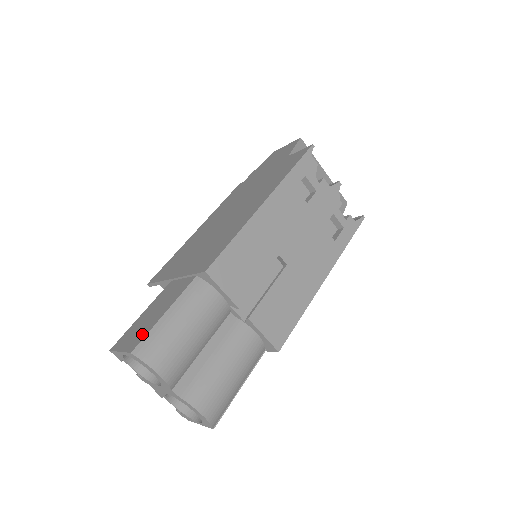
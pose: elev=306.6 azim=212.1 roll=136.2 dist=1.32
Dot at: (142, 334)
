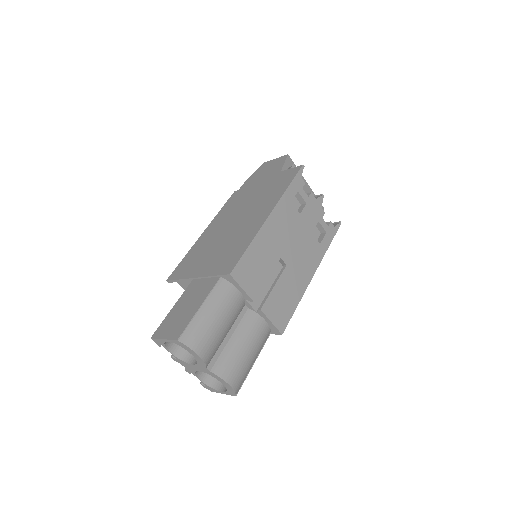
Dot at: (182, 325)
